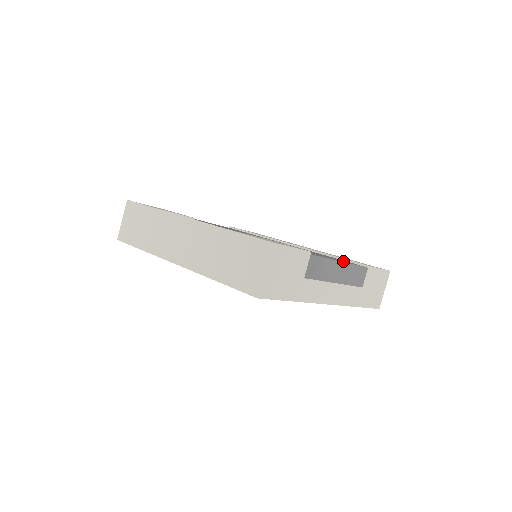
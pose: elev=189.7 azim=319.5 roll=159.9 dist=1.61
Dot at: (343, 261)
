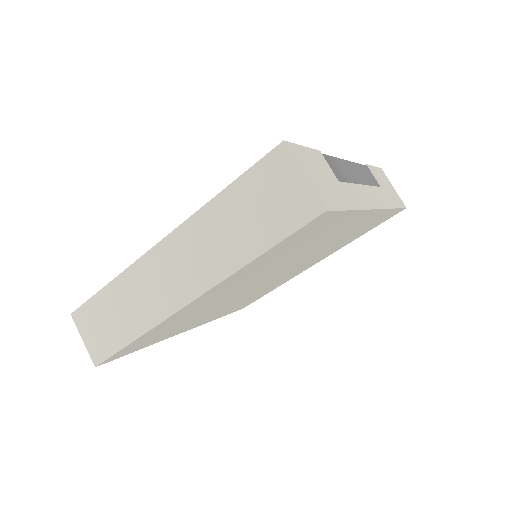
Dot at: occluded
